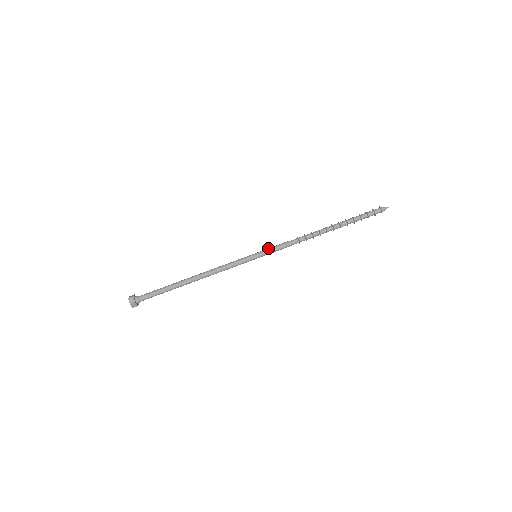
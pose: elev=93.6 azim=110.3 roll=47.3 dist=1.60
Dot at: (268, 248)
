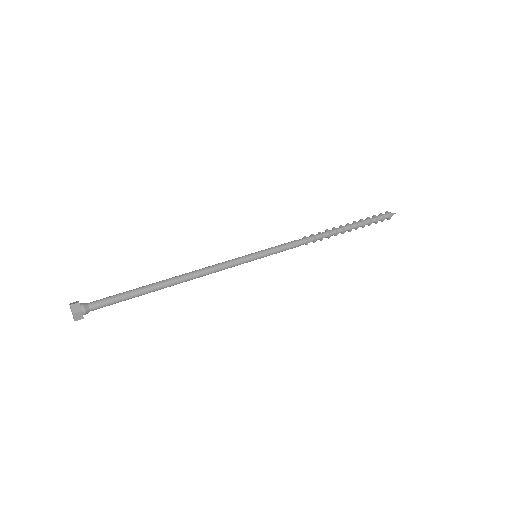
Dot at: (270, 249)
